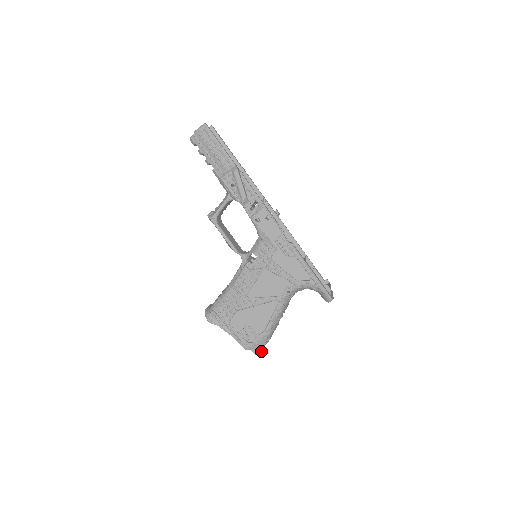
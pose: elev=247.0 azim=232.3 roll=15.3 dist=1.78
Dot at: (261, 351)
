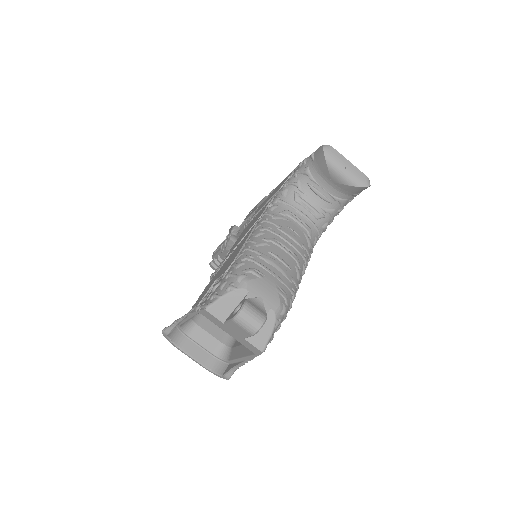
Dot at: (243, 302)
